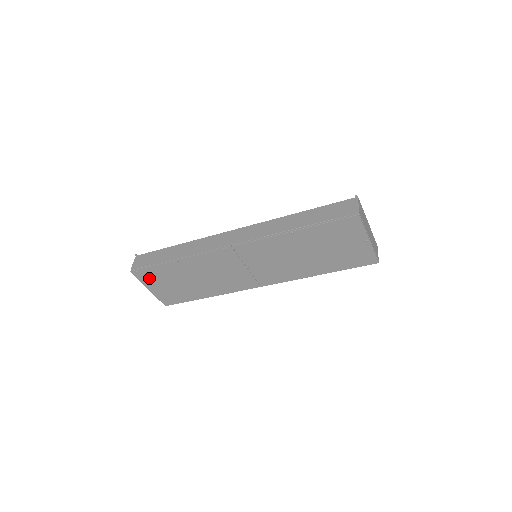
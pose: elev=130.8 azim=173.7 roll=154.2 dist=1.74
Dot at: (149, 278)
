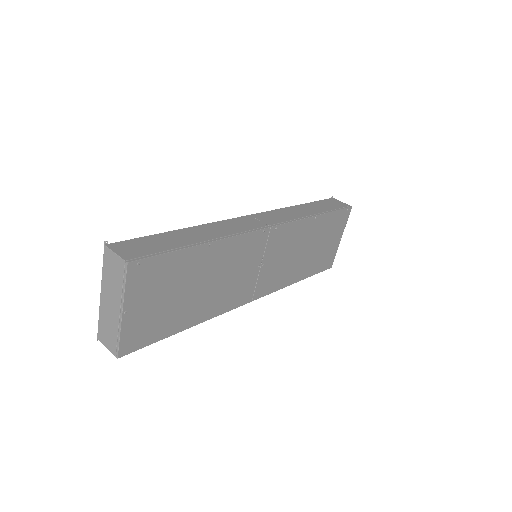
Dot at: (145, 281)
